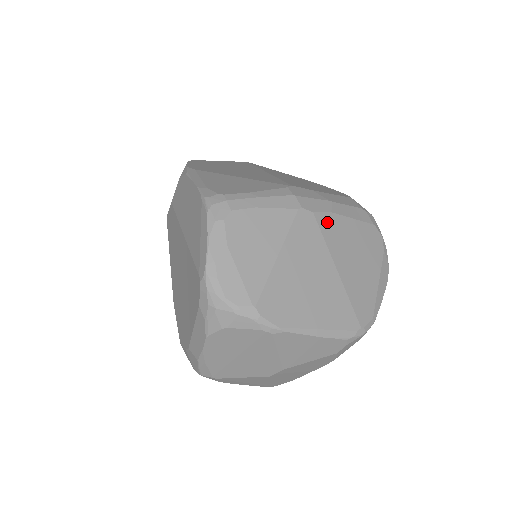
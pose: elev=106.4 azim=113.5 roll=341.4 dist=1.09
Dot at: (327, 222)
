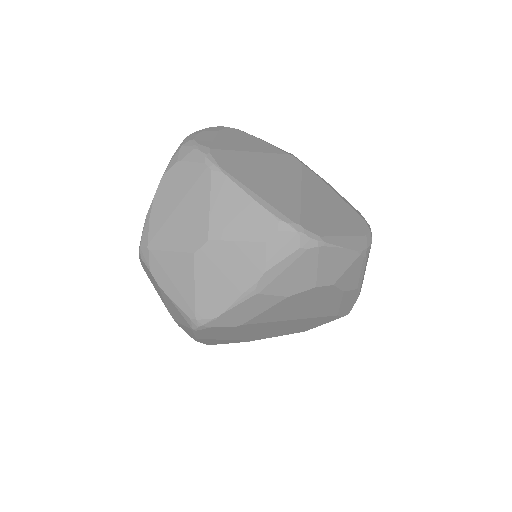
Dot at: (312, 176)
